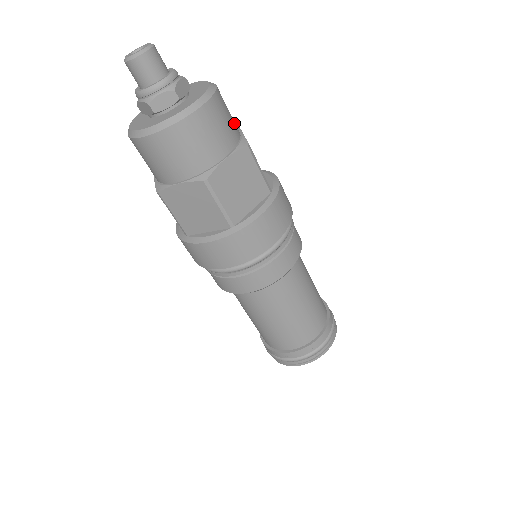
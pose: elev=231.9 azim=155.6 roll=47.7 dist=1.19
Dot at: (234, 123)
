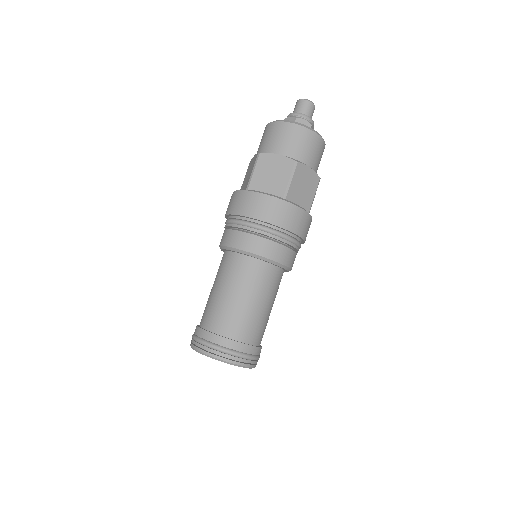
Dot at: occluded
